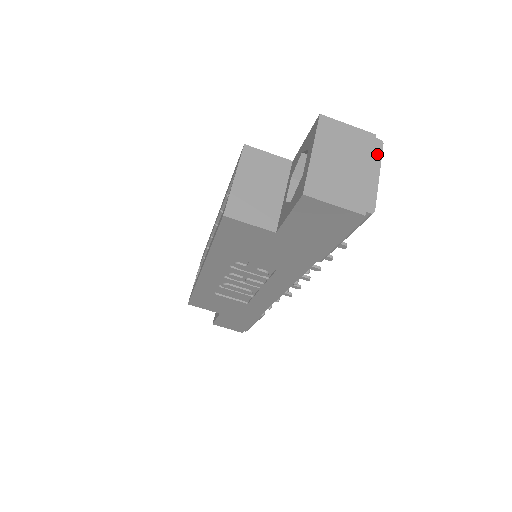
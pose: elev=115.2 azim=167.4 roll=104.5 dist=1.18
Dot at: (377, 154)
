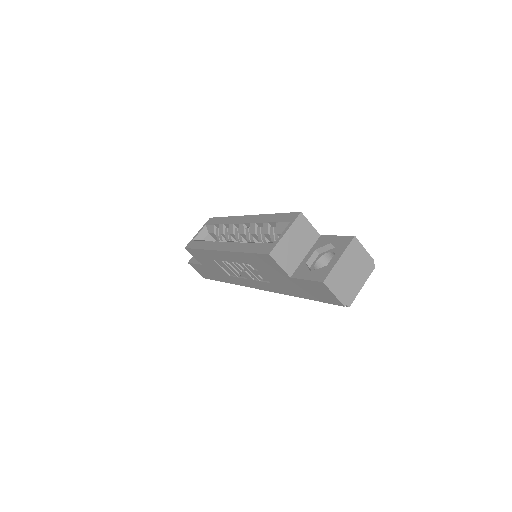
Dot at: (369, 273)
